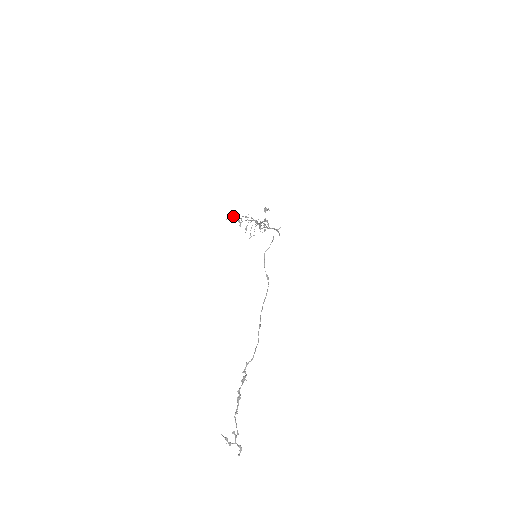
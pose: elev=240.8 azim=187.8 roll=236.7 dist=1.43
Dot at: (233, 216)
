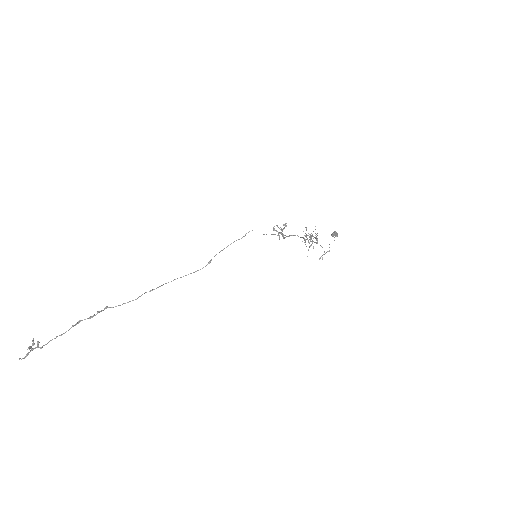
Dot at: (306, 227)
